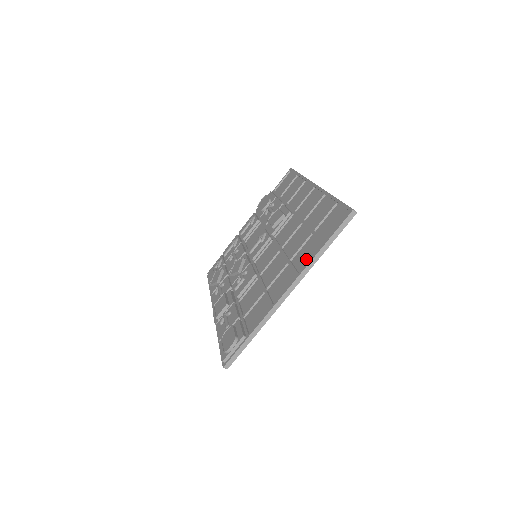
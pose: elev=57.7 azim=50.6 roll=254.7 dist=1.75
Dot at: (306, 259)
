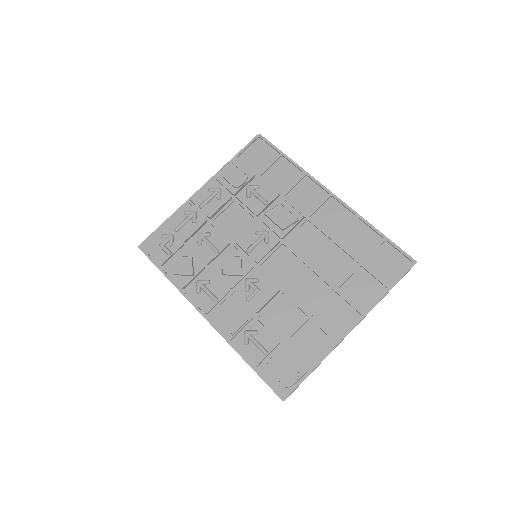
Dot at: (365, 297)
